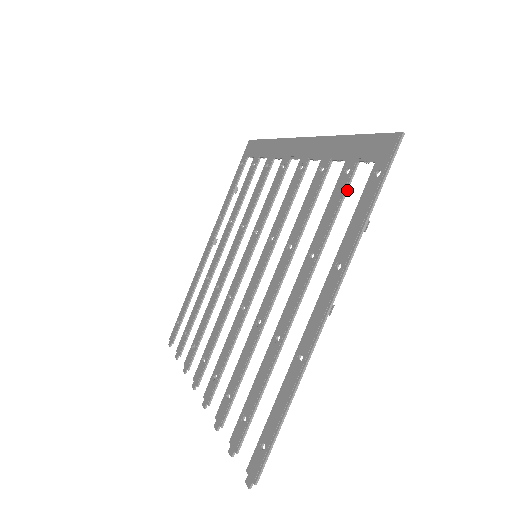
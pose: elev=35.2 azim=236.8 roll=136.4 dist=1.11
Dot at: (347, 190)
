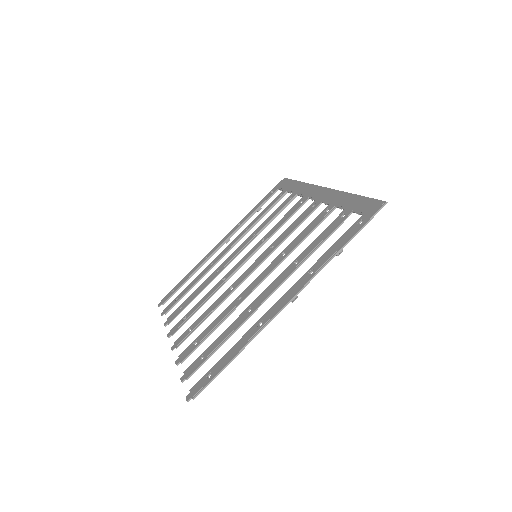
Dot at: (337, 228)
